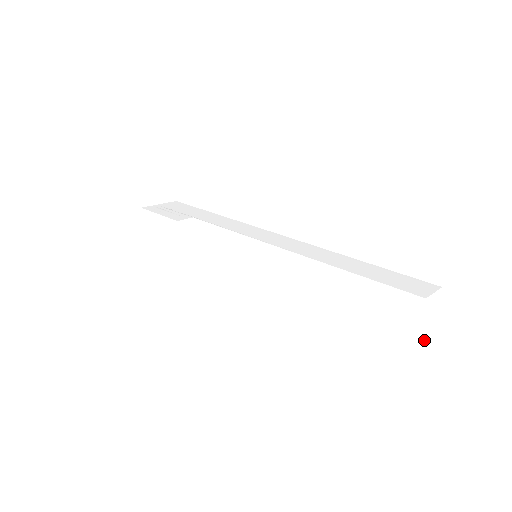
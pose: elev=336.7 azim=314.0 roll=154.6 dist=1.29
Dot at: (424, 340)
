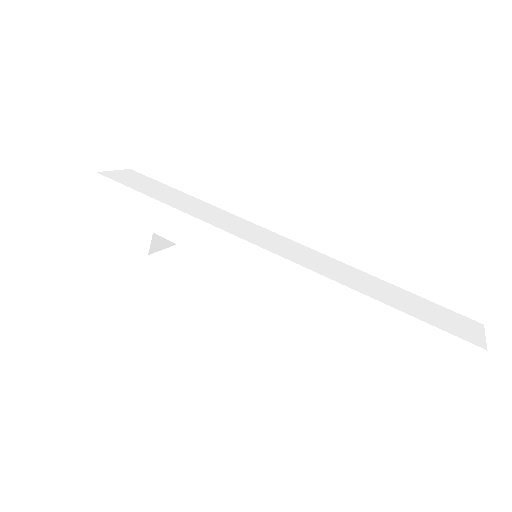
Dot at: occluded
